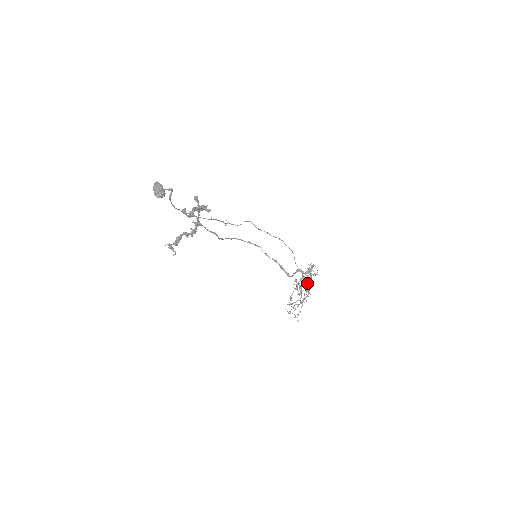
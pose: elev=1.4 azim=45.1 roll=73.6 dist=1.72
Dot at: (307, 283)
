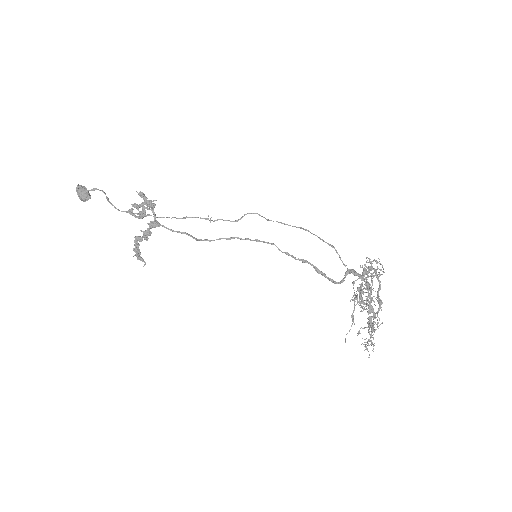
Dot at: occluded
